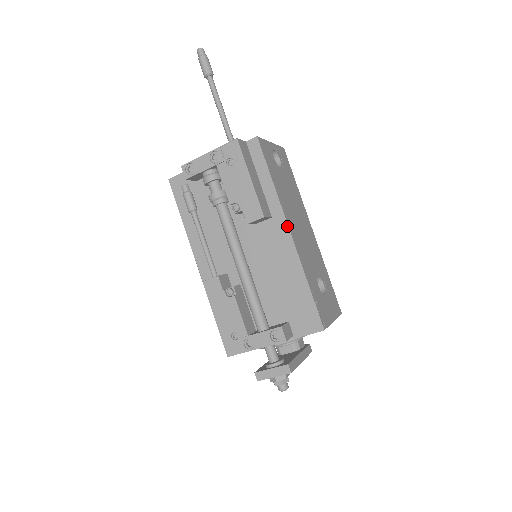
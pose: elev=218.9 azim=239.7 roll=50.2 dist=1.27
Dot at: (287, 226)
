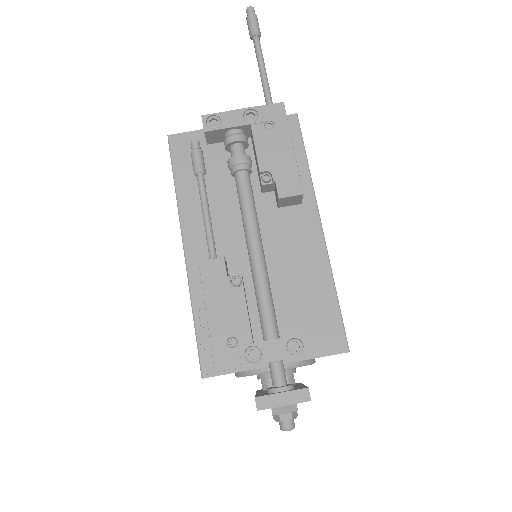
Dot at: (319, 217)
